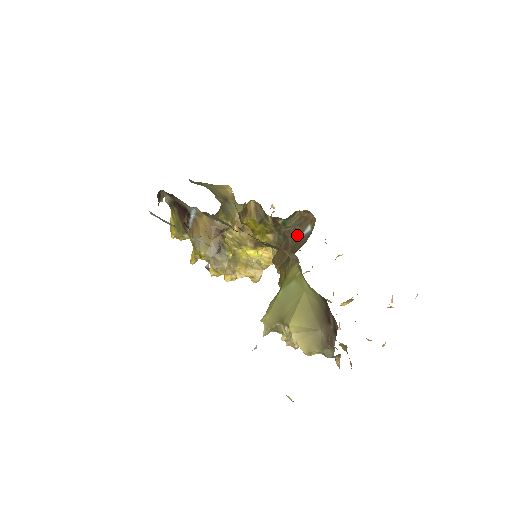
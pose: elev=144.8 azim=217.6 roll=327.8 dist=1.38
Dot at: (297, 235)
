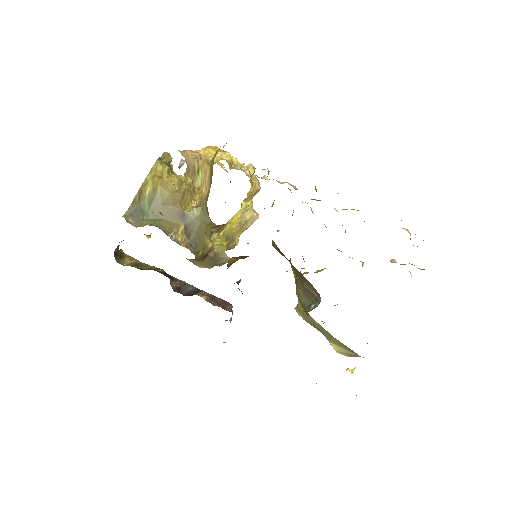
Dot at: occluded
